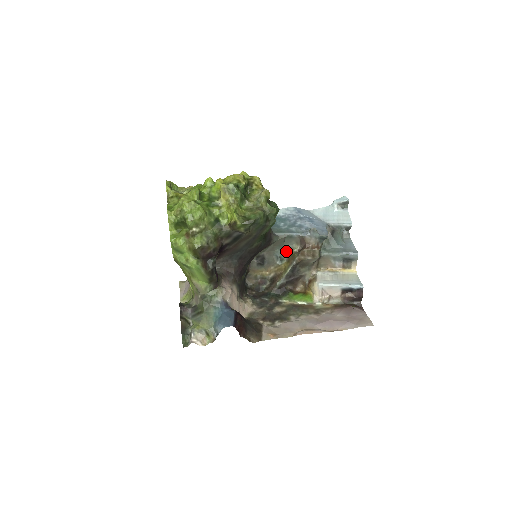
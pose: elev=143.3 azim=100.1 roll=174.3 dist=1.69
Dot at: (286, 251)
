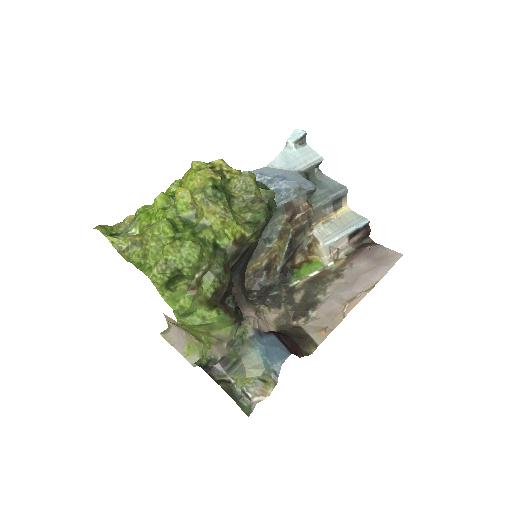
Dot at: (273, 228)
